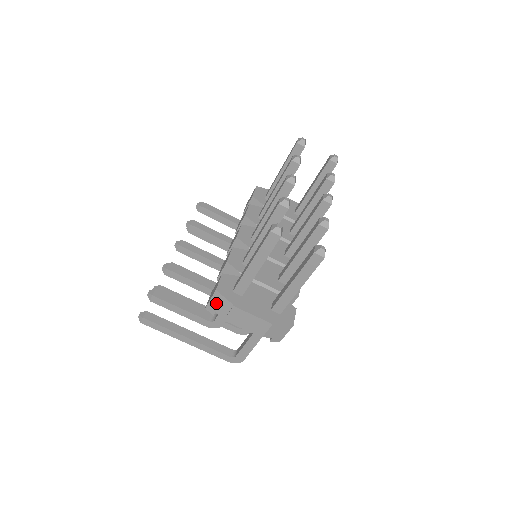
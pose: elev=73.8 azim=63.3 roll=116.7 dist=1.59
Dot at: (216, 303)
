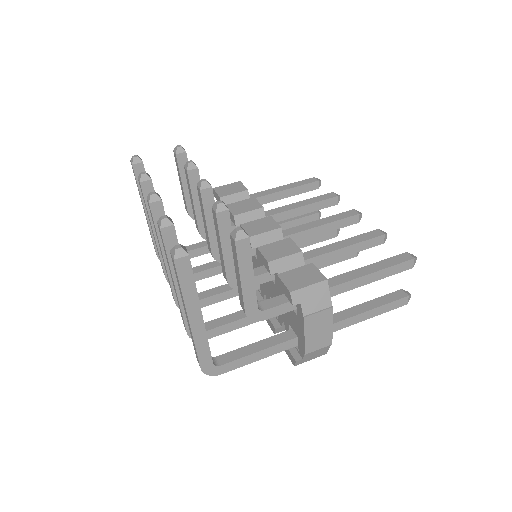
Dot at: (312, 293)
